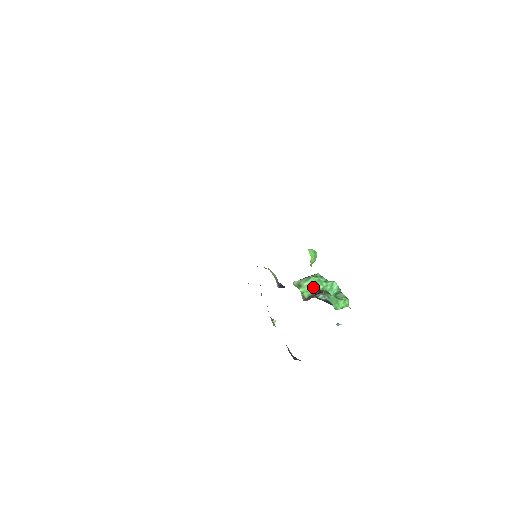
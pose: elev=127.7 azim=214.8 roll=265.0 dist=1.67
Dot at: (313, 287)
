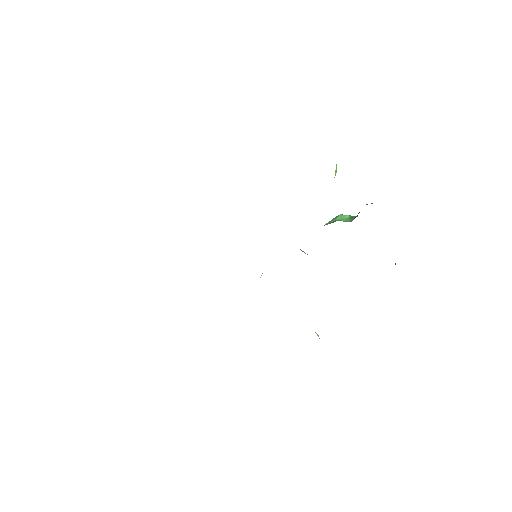
Dot at: (348, 217)
